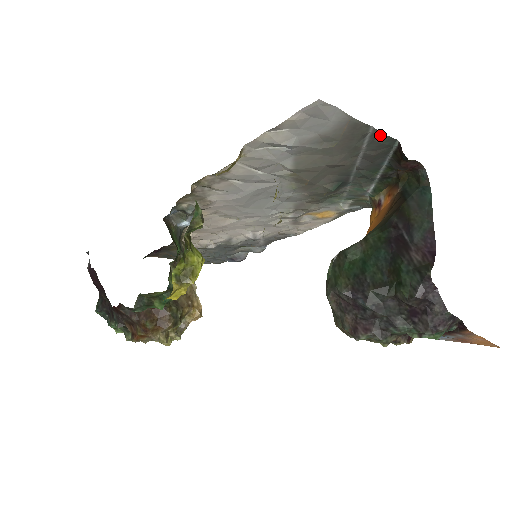
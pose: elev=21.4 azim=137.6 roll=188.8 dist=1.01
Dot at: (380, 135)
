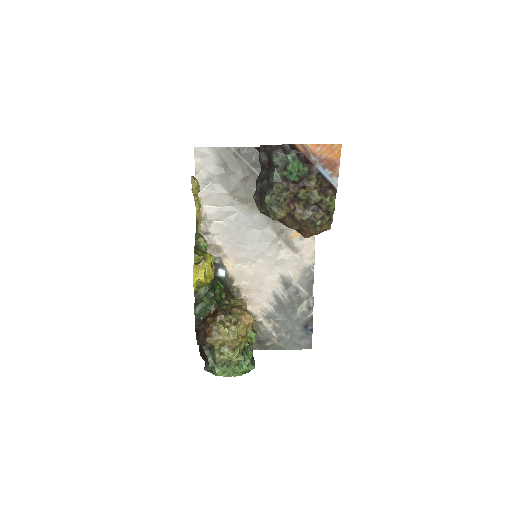
Dot at: (240, 149)
